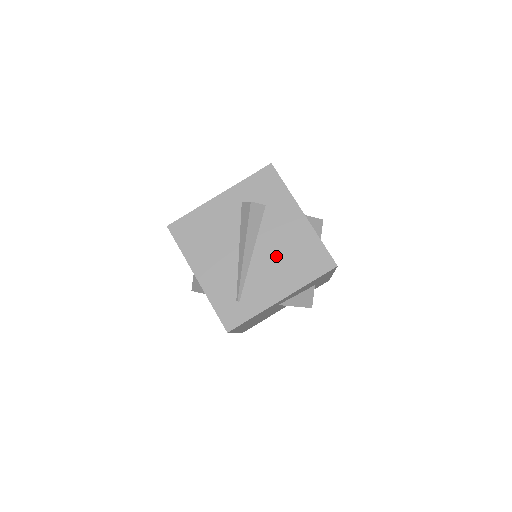
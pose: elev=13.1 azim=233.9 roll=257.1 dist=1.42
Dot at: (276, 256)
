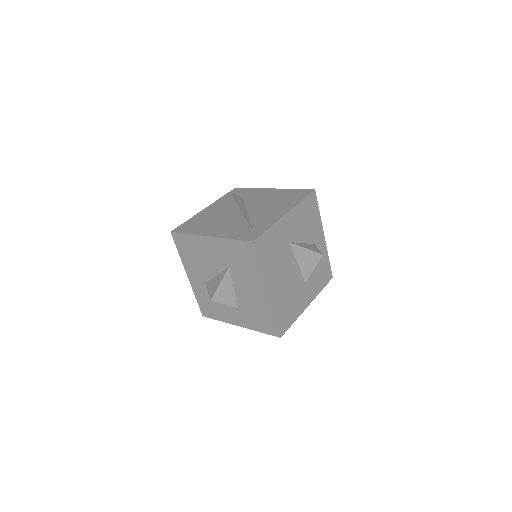
Dot at: (266, 205)
